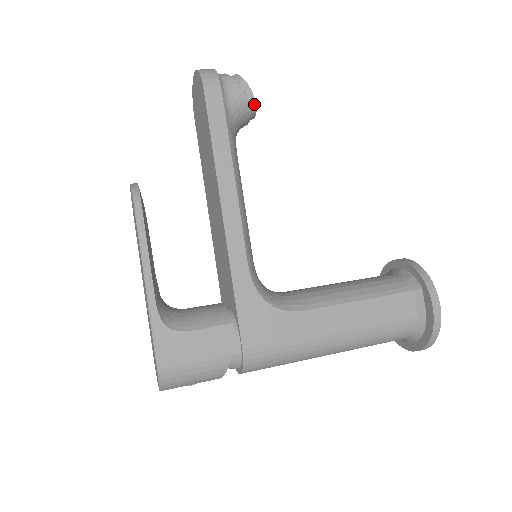
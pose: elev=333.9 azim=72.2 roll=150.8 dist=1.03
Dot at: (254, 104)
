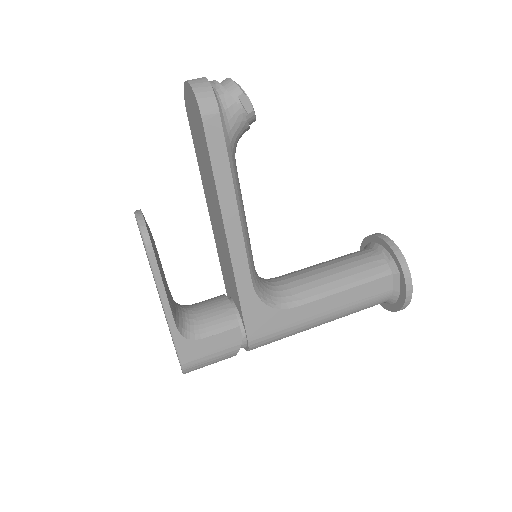
Dot at: (254, 117)
